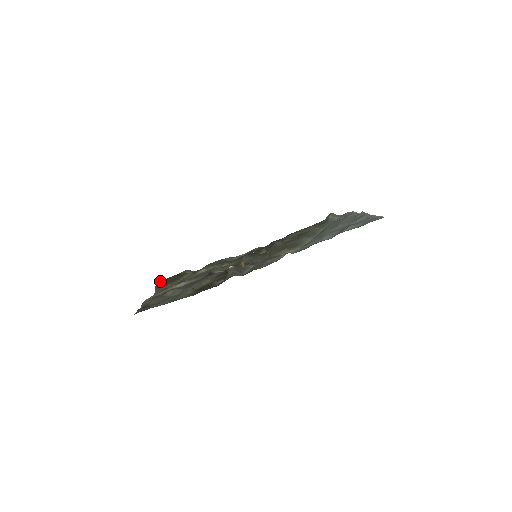
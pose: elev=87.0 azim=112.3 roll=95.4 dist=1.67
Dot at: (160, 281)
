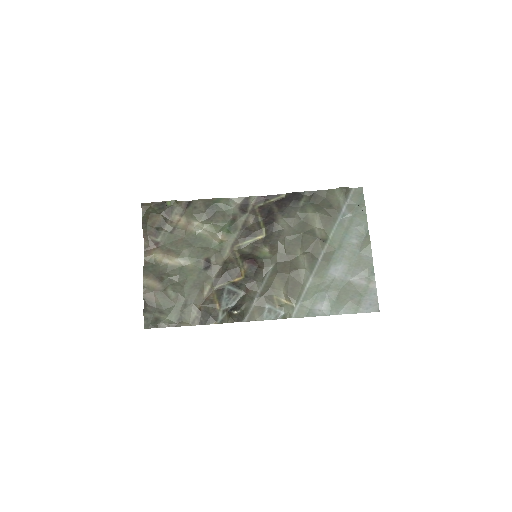
Dot at: (144, 210)
